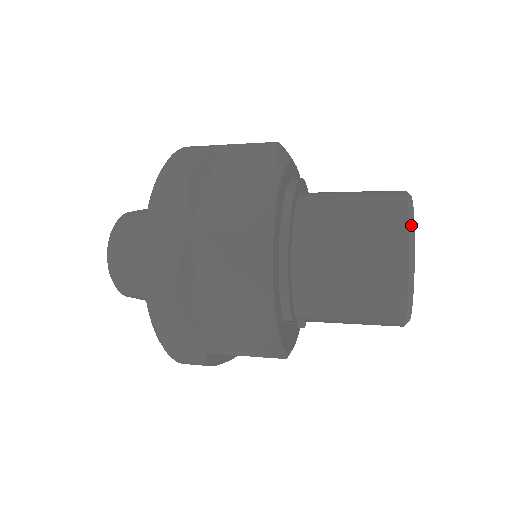
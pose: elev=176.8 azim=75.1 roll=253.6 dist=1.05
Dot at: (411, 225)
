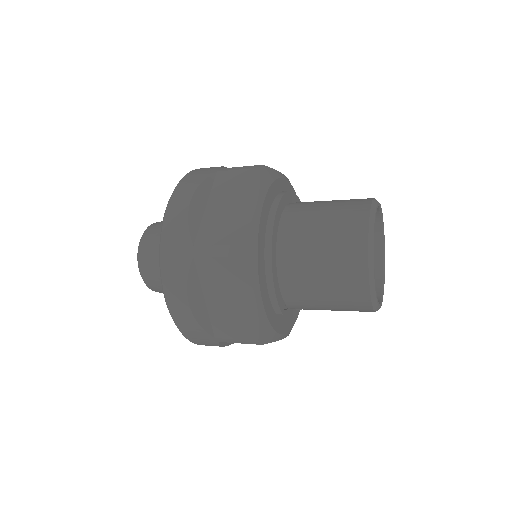
Dot at: (370, 238)
